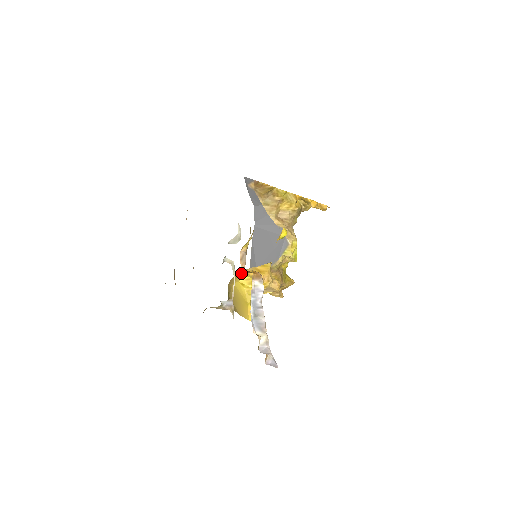
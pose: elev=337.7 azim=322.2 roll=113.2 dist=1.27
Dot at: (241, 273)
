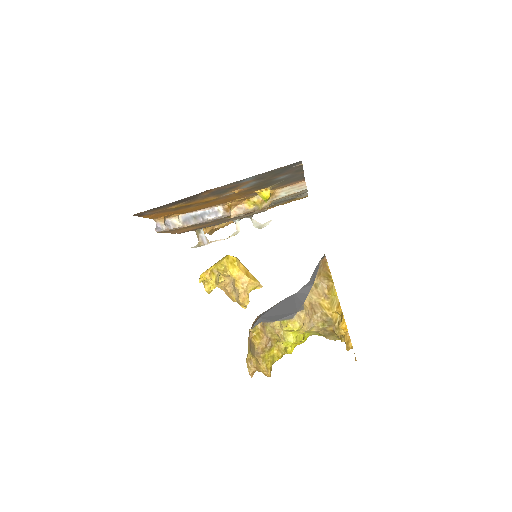
Dot at: occluded
